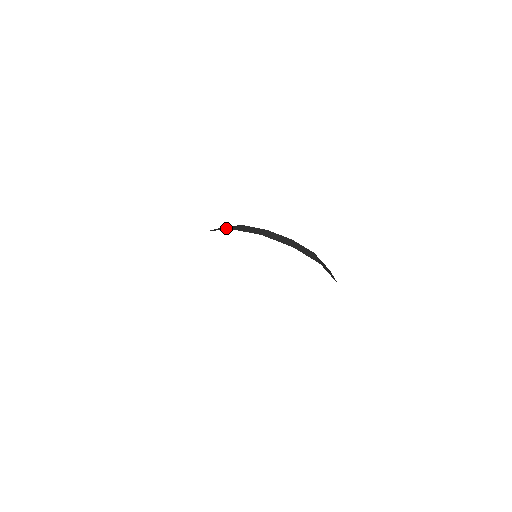
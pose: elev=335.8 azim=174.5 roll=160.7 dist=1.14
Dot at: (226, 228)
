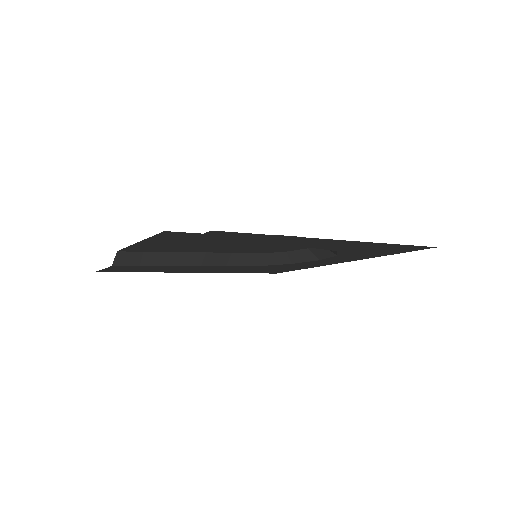
Dot at: (279, 261)
